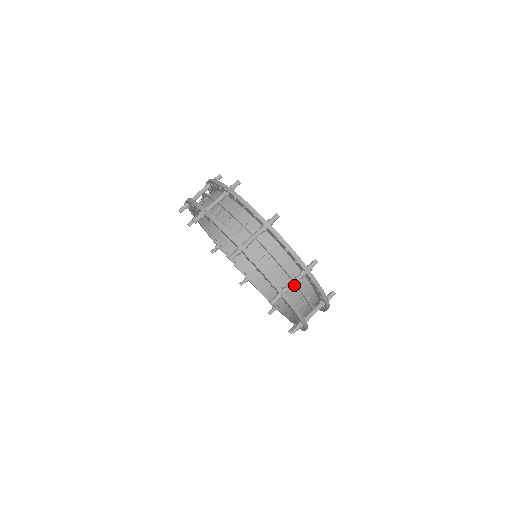
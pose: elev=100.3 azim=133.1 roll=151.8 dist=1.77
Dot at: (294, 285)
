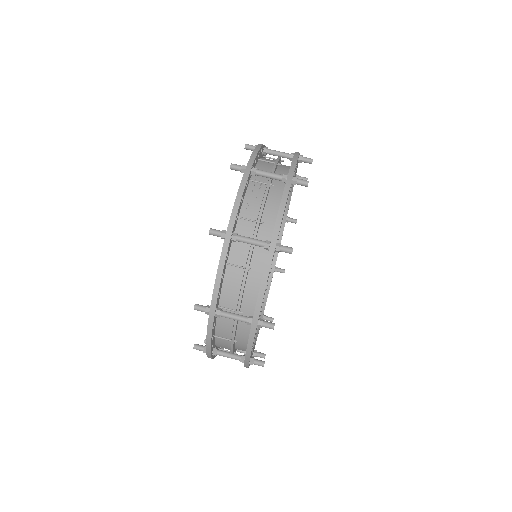
Dot at: occluded
